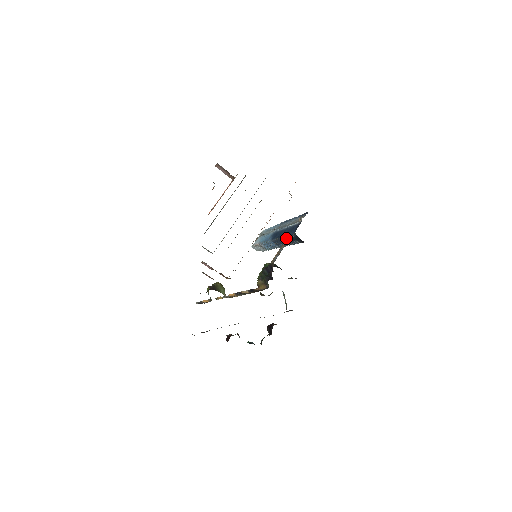
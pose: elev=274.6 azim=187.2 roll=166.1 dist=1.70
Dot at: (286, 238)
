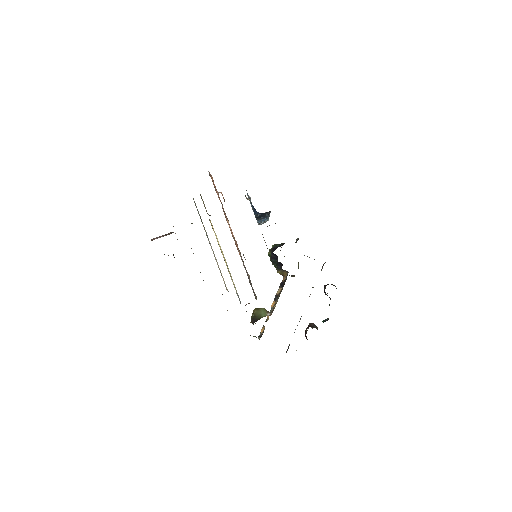
Dot at: occluded
